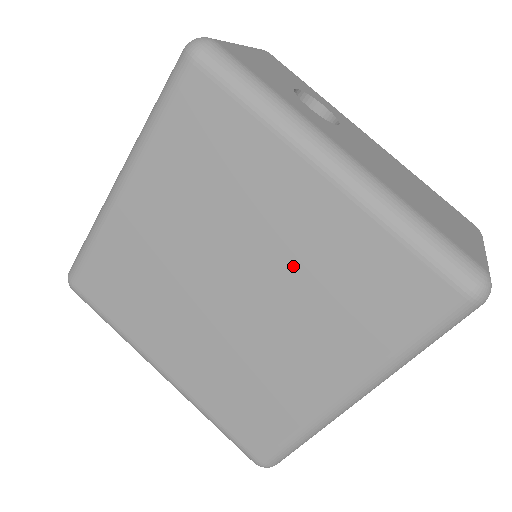
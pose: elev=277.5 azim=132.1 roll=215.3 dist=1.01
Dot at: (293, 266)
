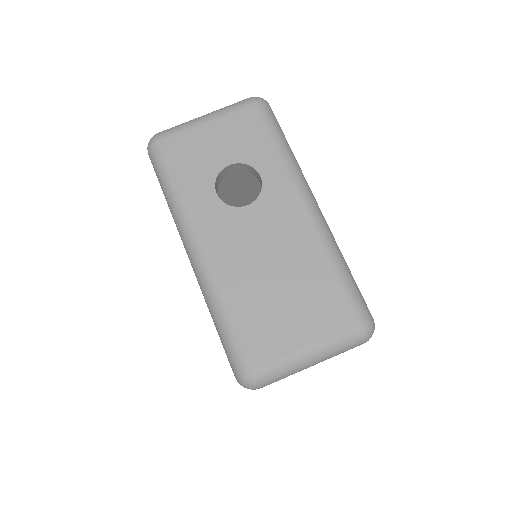
Dot at: occluded
